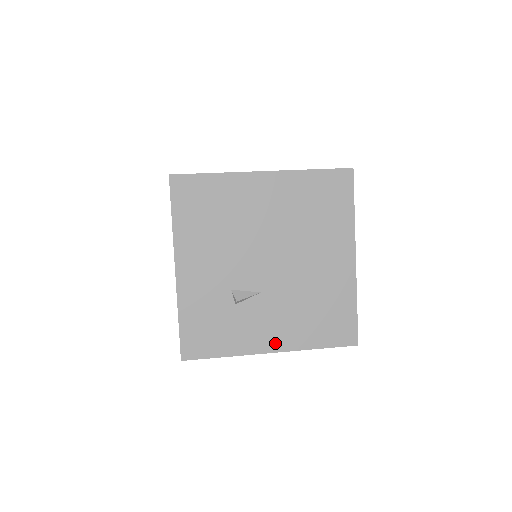
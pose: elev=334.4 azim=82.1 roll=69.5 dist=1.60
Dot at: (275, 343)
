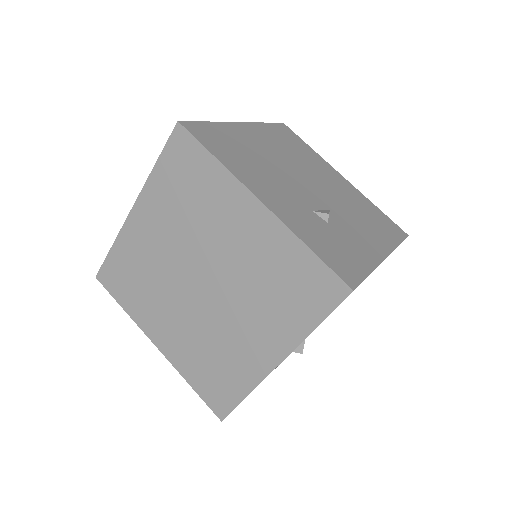
Dot at: (379, 249)
